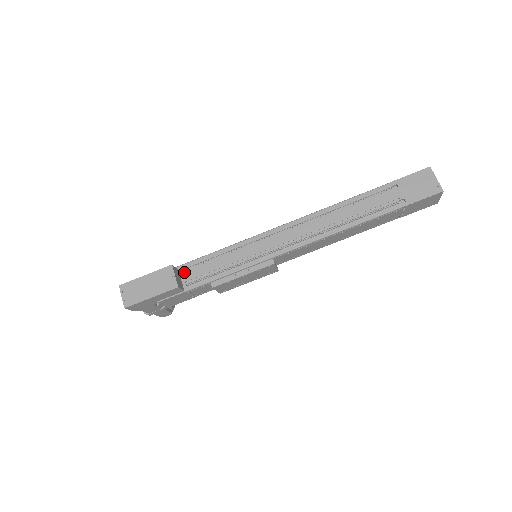
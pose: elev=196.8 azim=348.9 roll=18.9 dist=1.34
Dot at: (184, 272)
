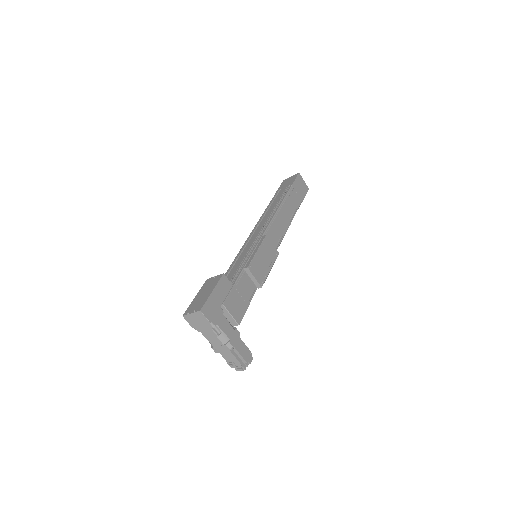
Dot at: occluded
